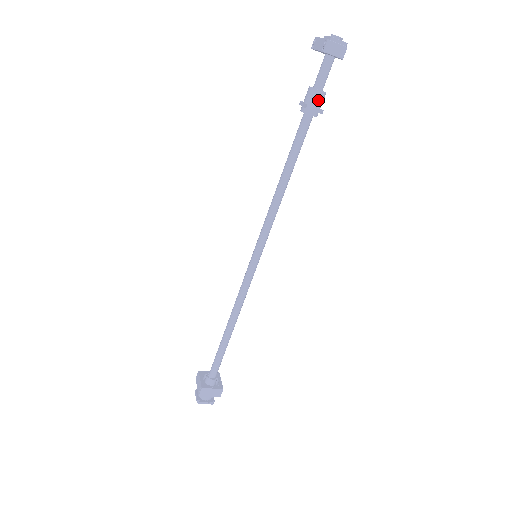
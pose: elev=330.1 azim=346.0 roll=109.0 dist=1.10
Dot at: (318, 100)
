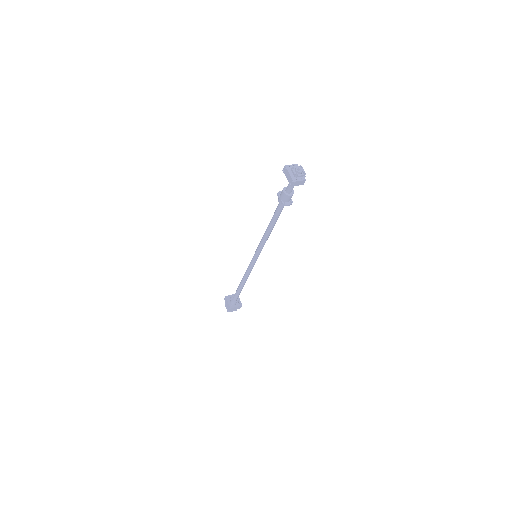
Dot at: (289, 199)
